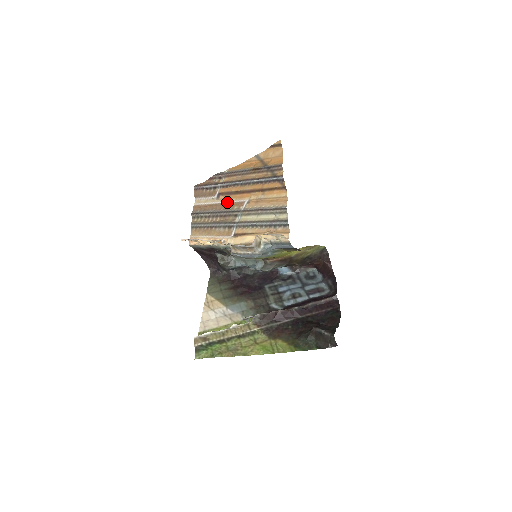
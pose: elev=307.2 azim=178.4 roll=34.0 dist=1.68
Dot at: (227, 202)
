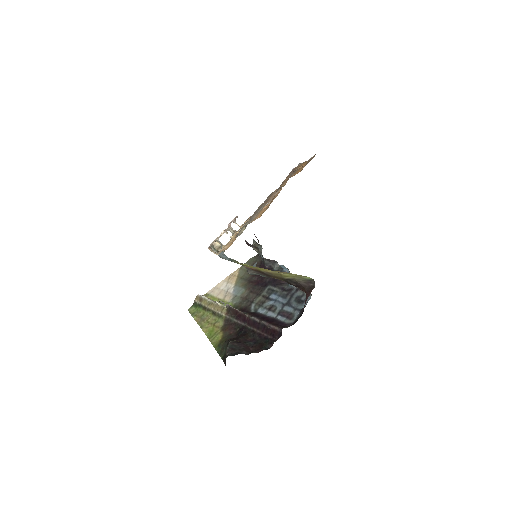
Dot at: (273, 196)
